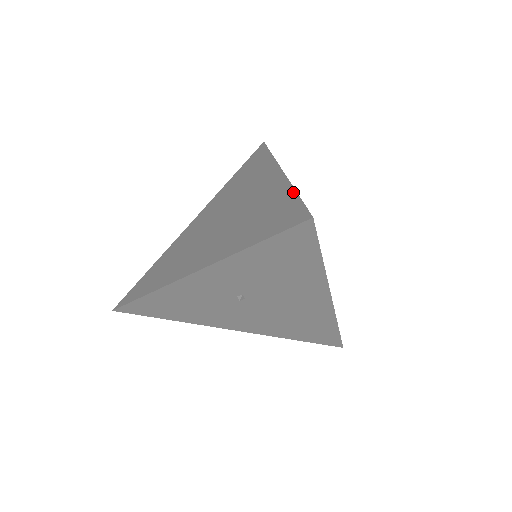
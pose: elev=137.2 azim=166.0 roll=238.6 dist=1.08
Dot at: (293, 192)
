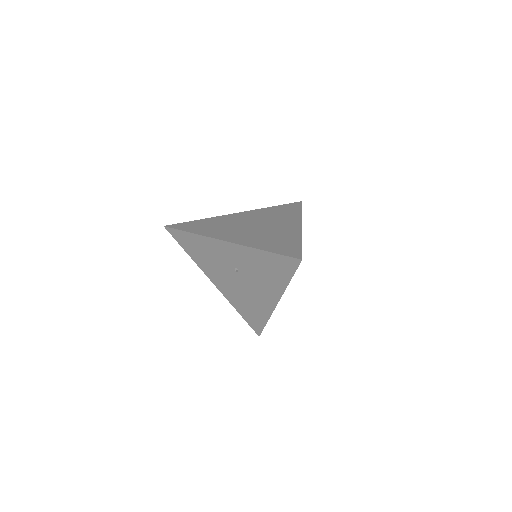
Dot at: (300, 242)
